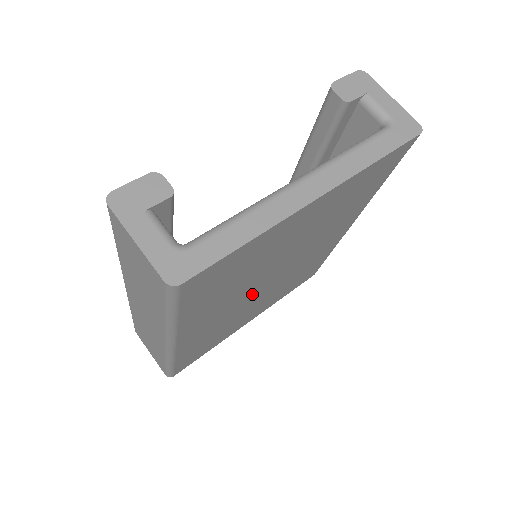
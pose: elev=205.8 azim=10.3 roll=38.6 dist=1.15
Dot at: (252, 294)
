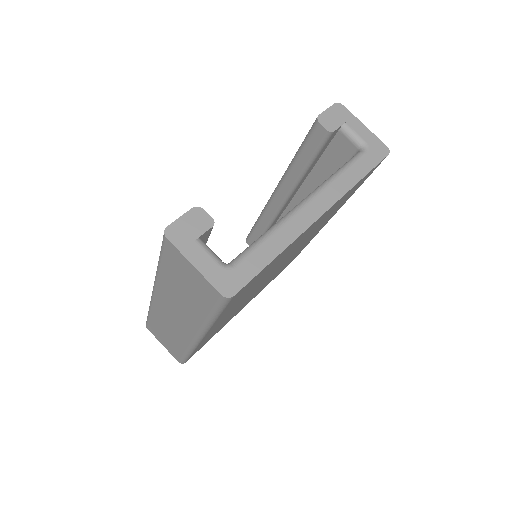
Dot at: occluded
